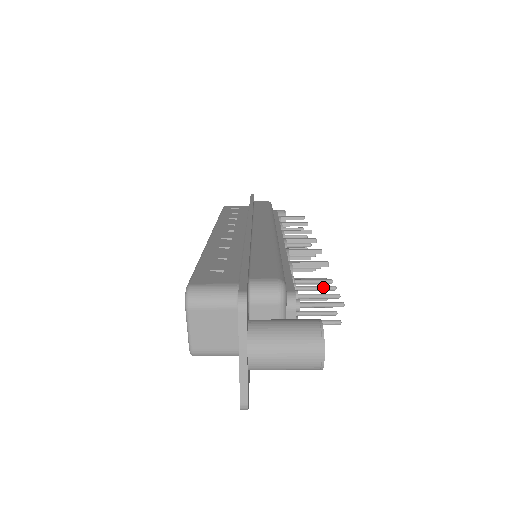
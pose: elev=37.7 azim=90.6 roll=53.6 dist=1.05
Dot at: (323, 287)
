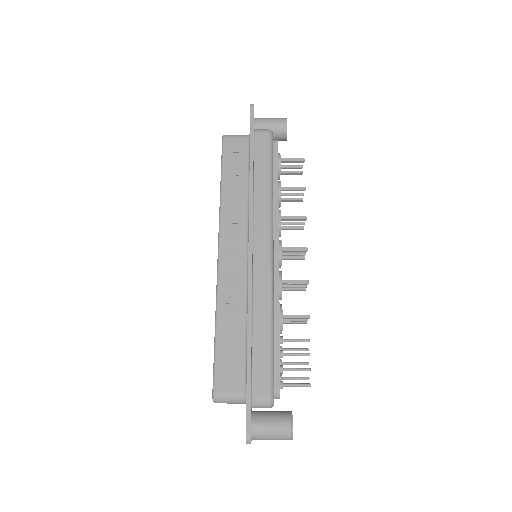
Dot at: (301, 355)
